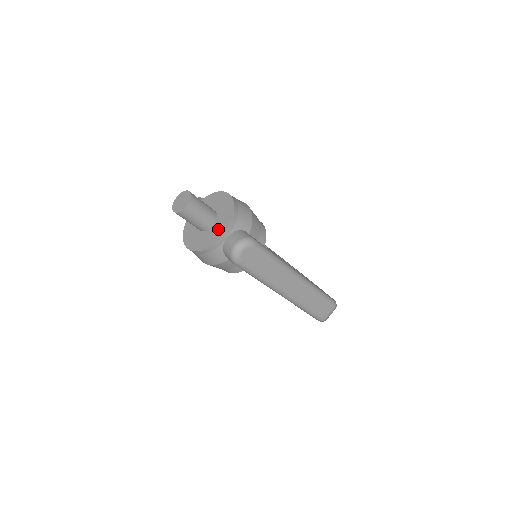
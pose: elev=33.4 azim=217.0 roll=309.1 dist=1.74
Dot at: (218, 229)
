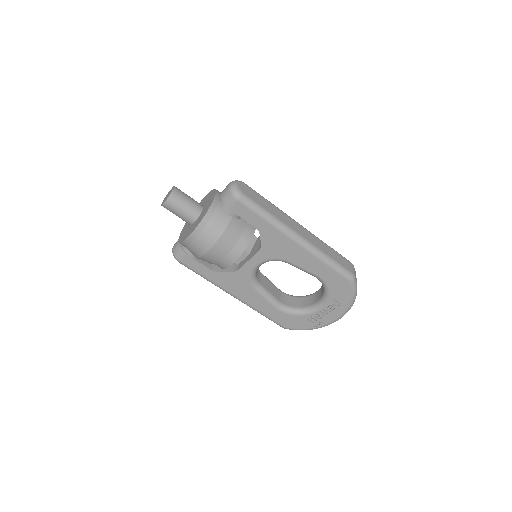
Dot at: (209, 201)
